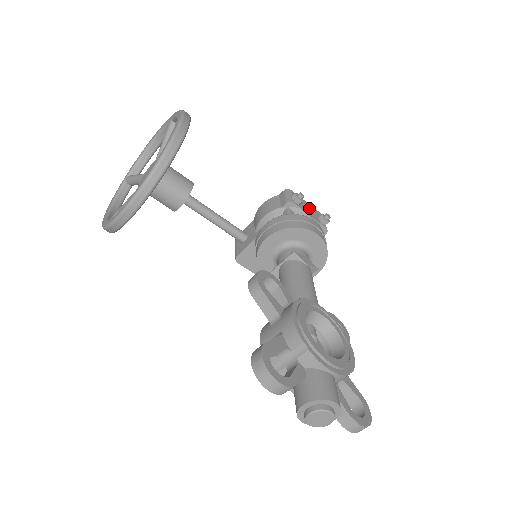
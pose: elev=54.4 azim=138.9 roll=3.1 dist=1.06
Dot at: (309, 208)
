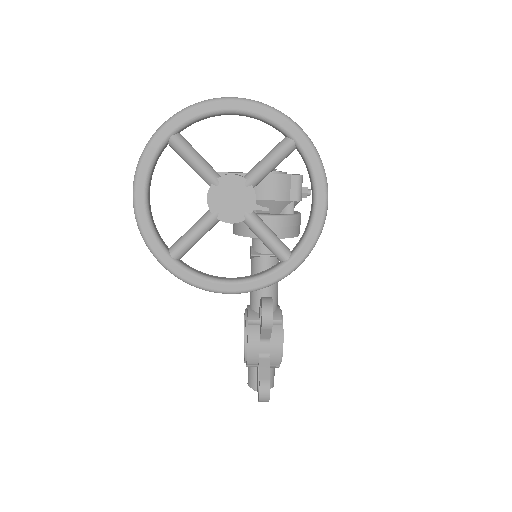
Dot at: occluded
